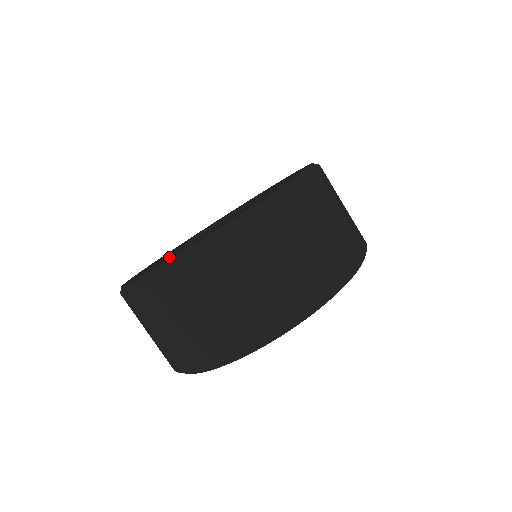
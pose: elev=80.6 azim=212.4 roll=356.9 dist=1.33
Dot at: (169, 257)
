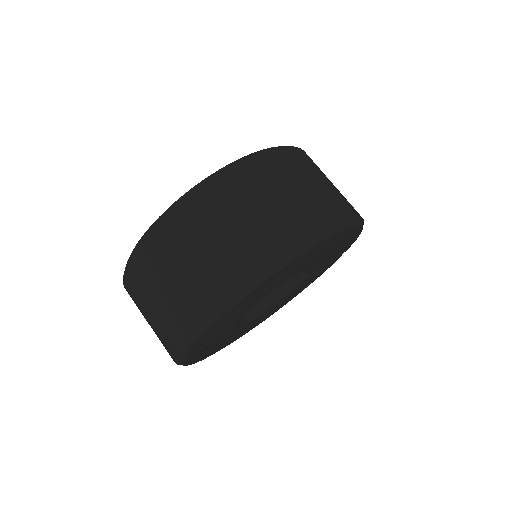
Dot at: occluded
